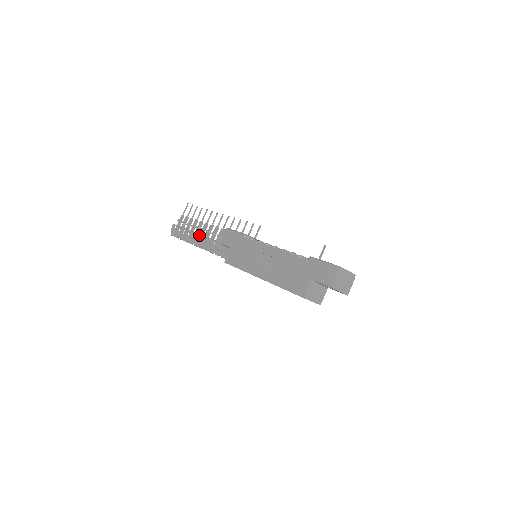
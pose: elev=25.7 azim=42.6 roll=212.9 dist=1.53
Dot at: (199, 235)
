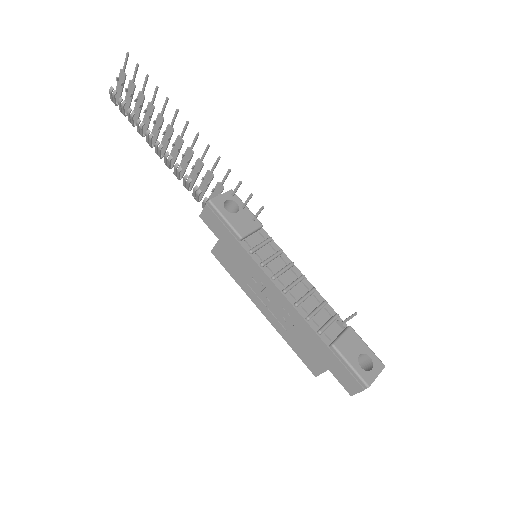
Dot at: occluded
